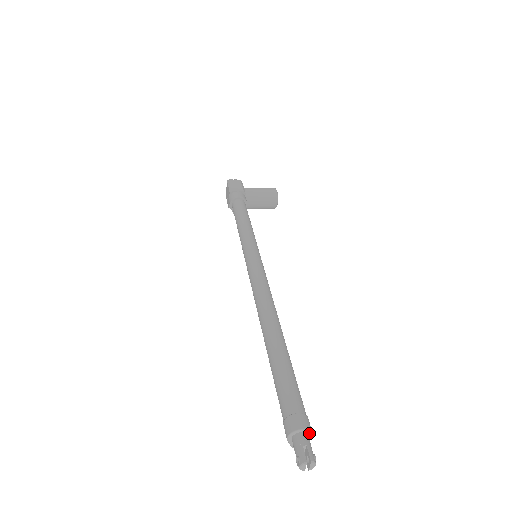
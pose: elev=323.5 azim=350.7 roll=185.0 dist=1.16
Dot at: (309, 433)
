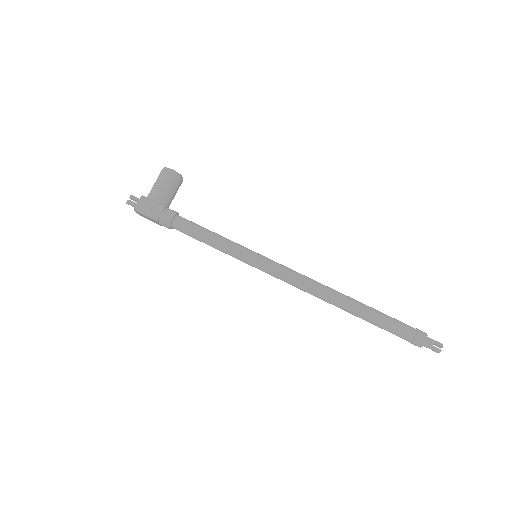
Dot at: (426, 336)
